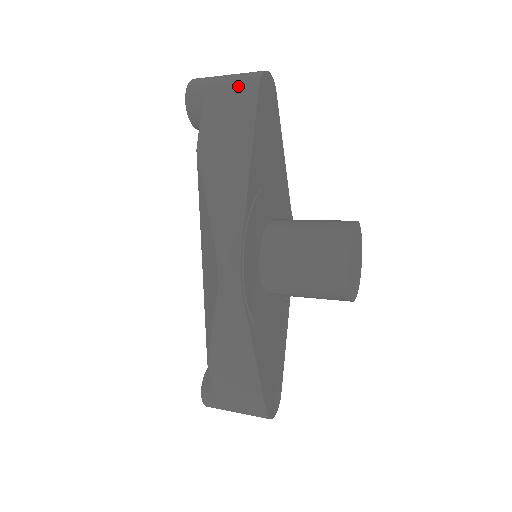
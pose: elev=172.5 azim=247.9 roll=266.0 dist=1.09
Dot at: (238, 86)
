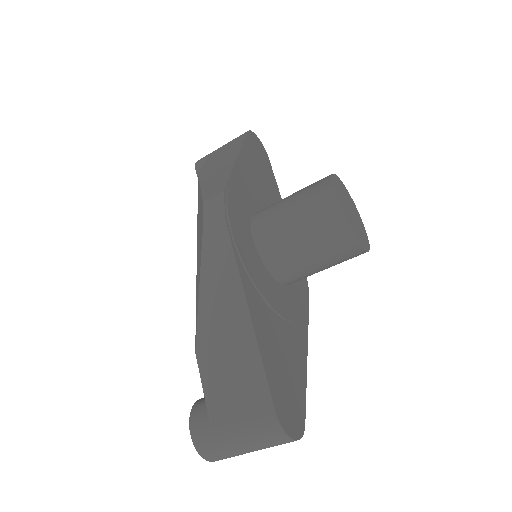
Dot at: (233, 140)
